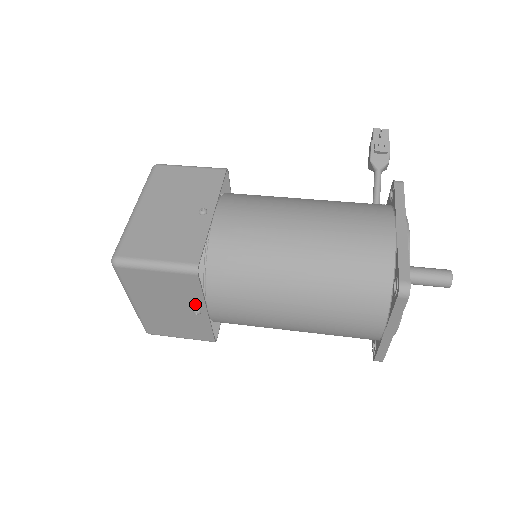
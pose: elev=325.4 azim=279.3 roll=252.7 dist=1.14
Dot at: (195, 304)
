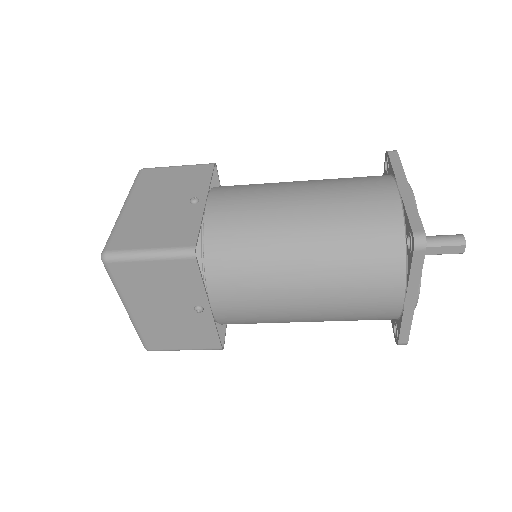
Dot at: (197, 193)
